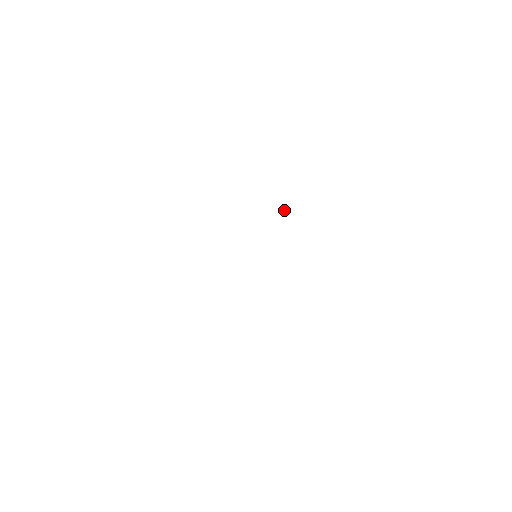
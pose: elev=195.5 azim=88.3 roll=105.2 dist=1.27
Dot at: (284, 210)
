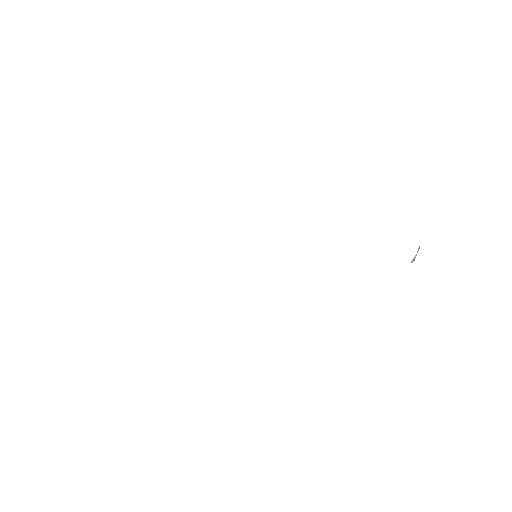
Dot at: (413, 260)
